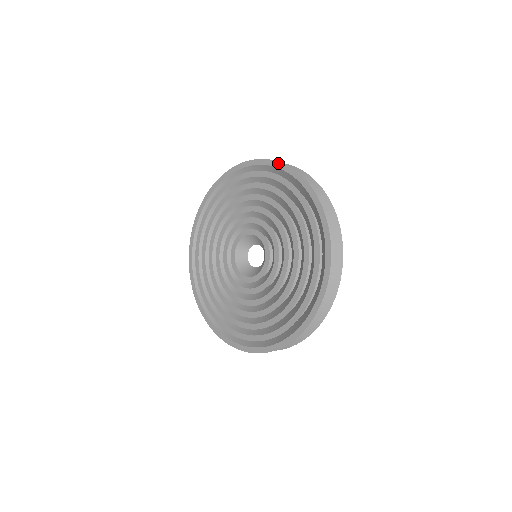
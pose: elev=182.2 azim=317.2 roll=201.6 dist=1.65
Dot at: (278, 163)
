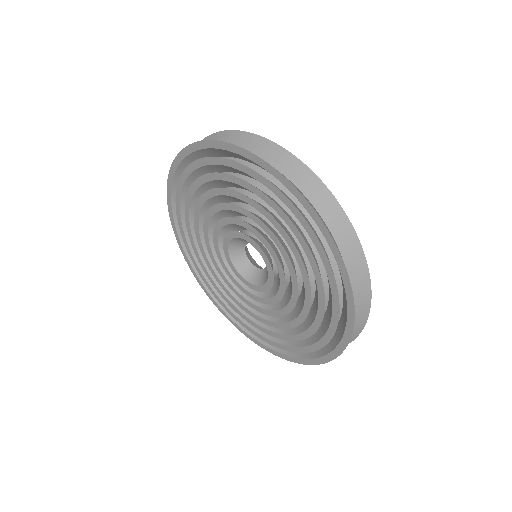
Dot at: (300, 195)
